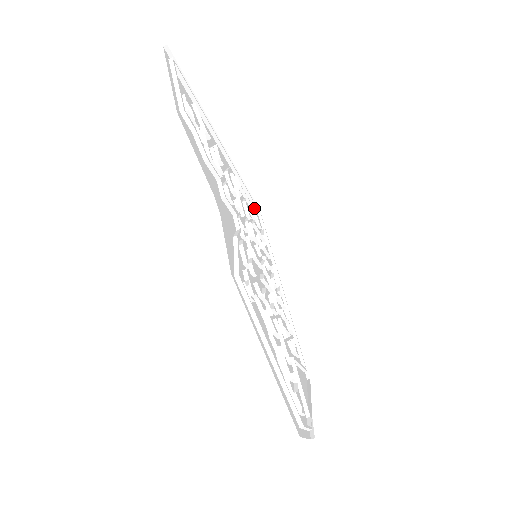
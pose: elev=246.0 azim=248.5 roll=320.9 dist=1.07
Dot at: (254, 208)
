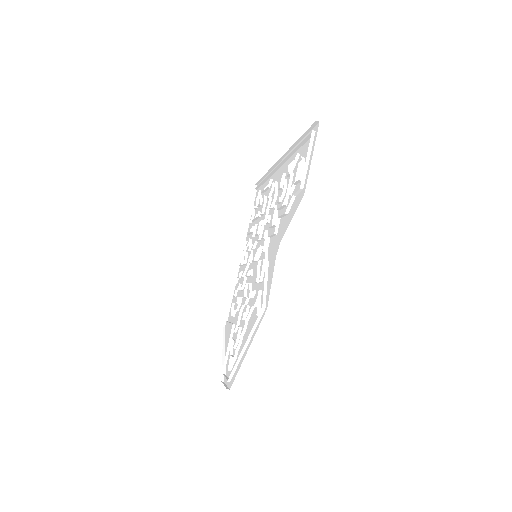
Dot at: (260, 192)
